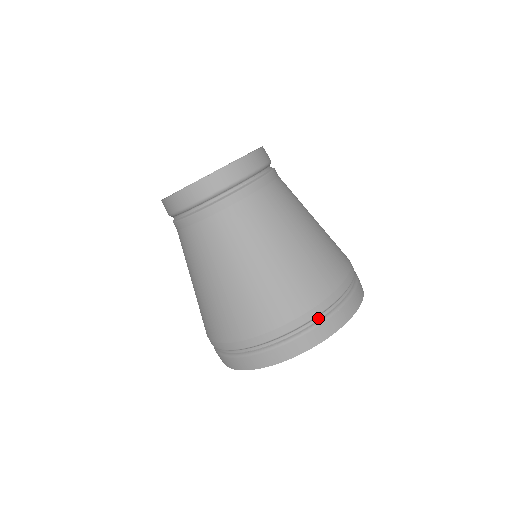
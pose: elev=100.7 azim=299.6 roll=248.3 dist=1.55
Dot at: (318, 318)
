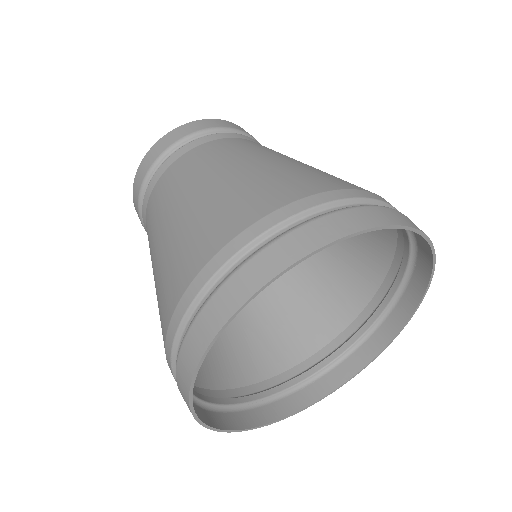
Dot at: occluded
